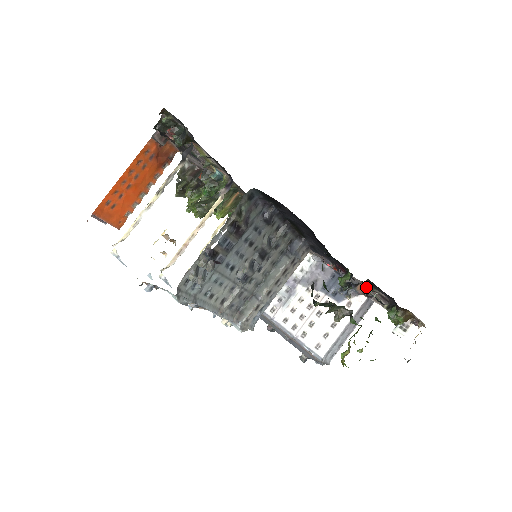
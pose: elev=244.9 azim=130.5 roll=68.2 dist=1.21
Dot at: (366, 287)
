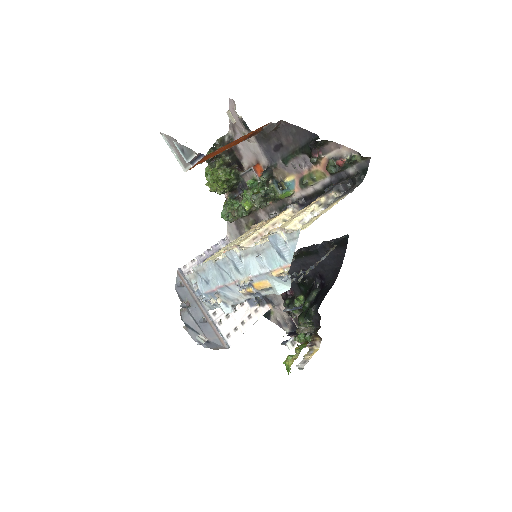
Dot at: occluded
